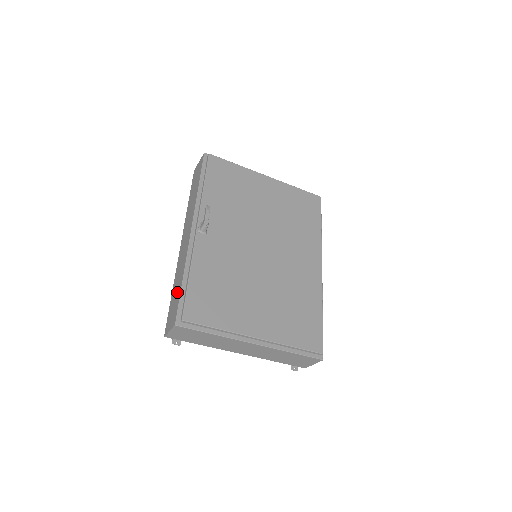
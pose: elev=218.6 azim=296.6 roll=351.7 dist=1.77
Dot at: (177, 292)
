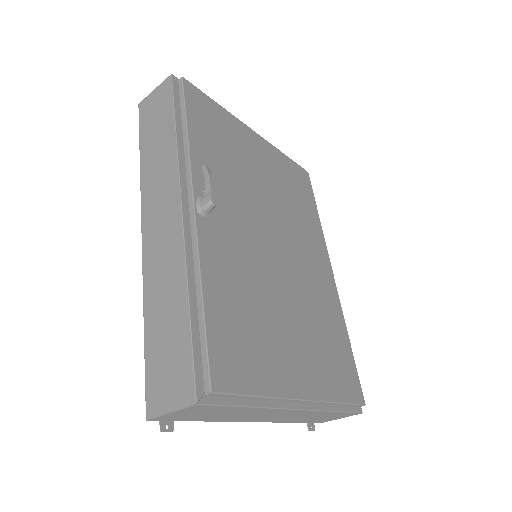
Dot at: (173, 330)
